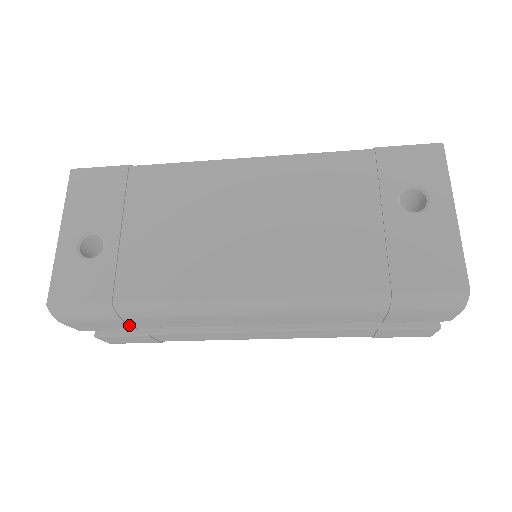
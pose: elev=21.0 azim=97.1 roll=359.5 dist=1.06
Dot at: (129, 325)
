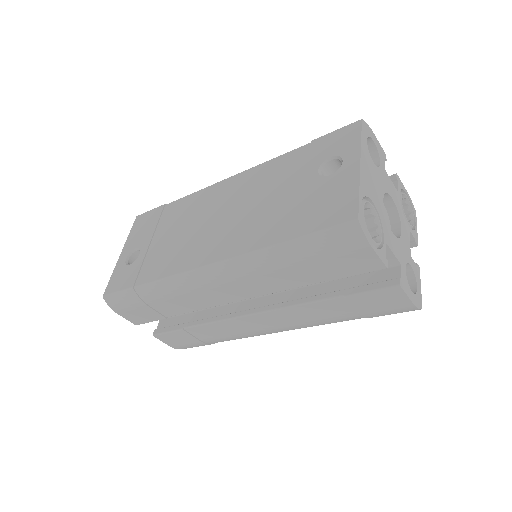
Dot at: (156, 311)
